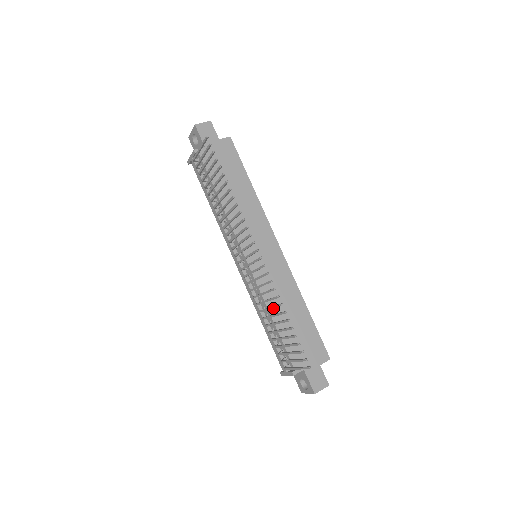
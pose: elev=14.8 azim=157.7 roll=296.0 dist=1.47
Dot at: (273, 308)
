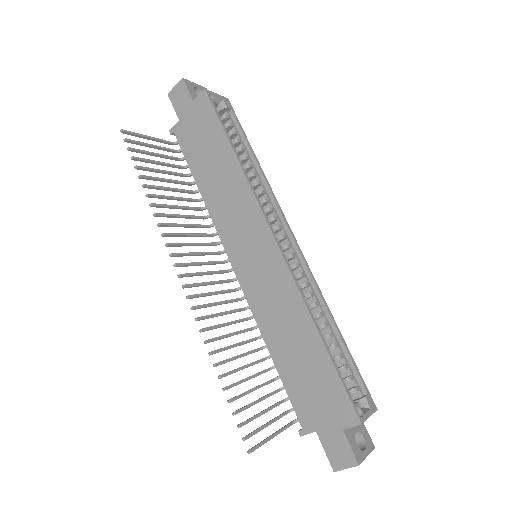
Dot at: (269, 335)
